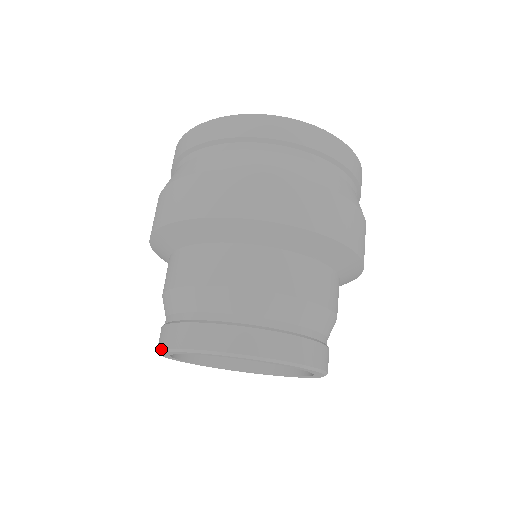
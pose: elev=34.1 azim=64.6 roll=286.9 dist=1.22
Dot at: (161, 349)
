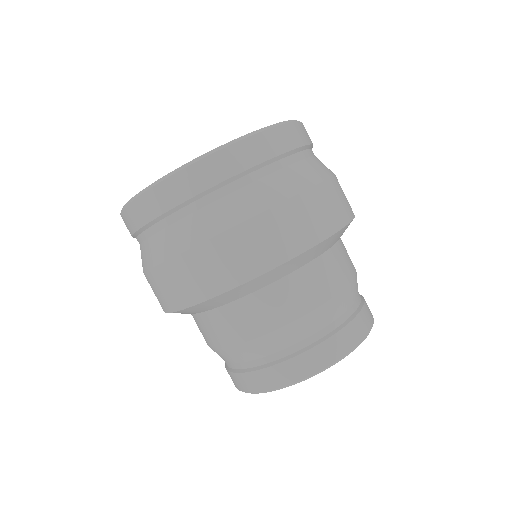
Dot at: occluded
